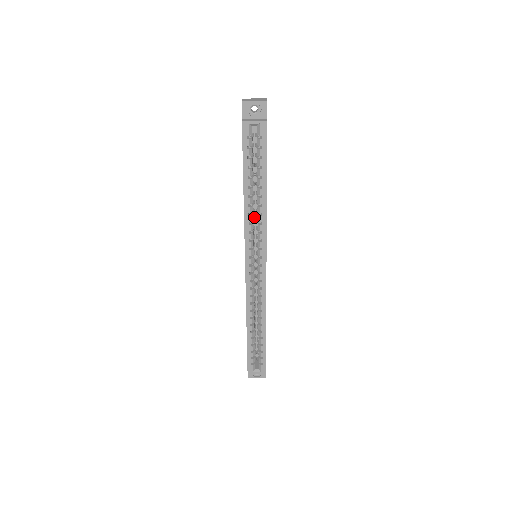
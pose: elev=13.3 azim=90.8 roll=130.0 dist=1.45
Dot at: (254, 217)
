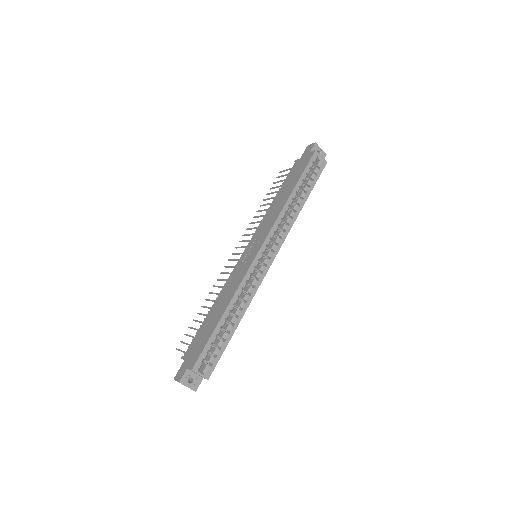
Dot at: occluded
